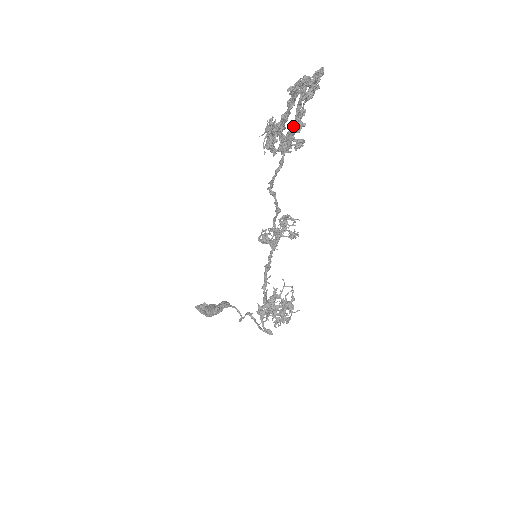
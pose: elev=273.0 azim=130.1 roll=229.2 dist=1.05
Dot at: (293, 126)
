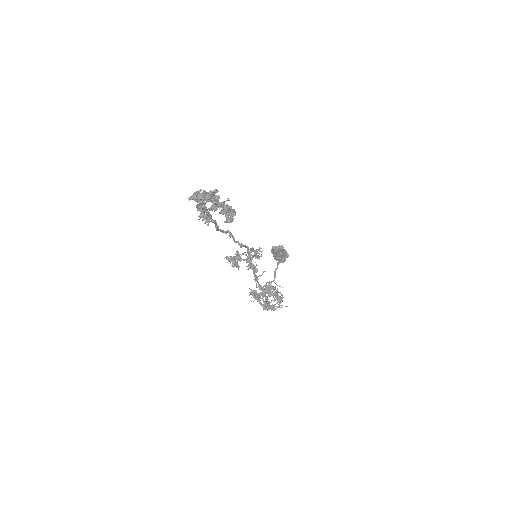
Dot at: (207, 214)
